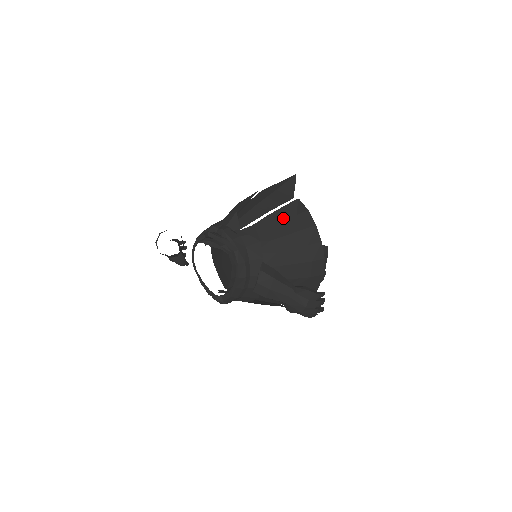
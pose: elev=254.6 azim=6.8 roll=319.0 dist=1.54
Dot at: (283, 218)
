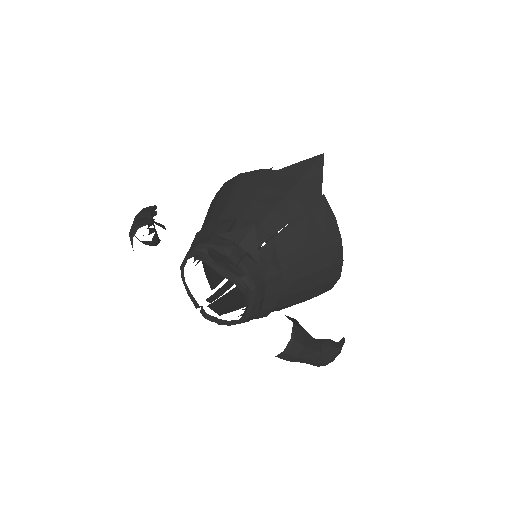
Dot at: (309, 233)
